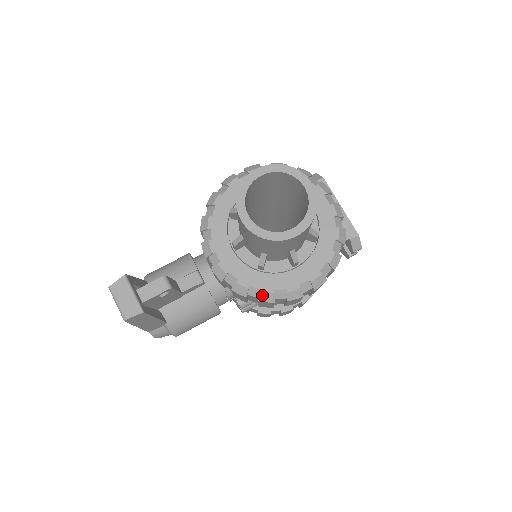
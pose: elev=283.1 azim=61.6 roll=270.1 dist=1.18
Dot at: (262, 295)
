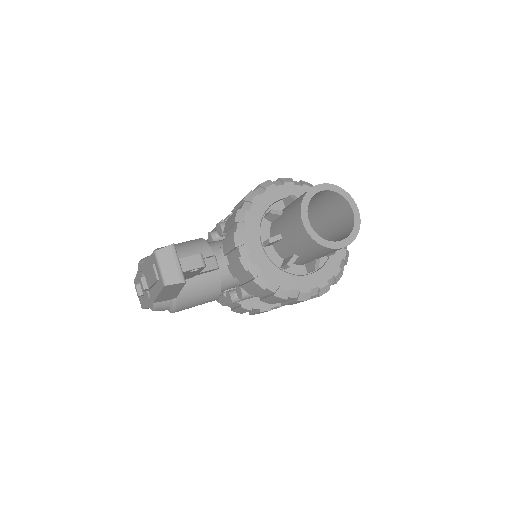
Dot at: (279, 291)
